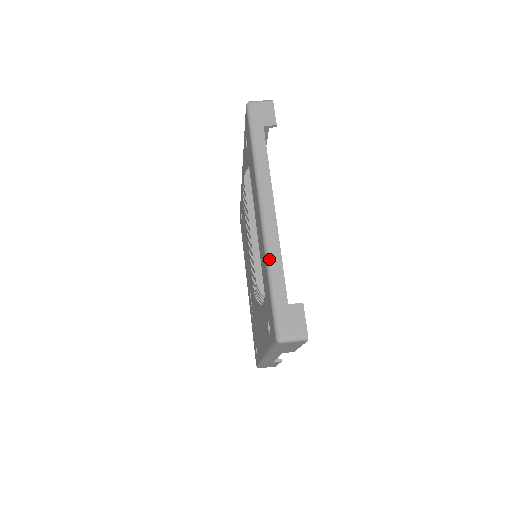
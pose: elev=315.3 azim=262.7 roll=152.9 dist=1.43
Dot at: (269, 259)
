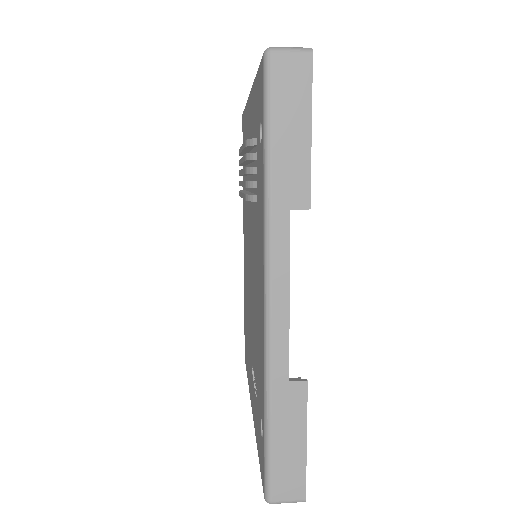
Dot at: occluded
